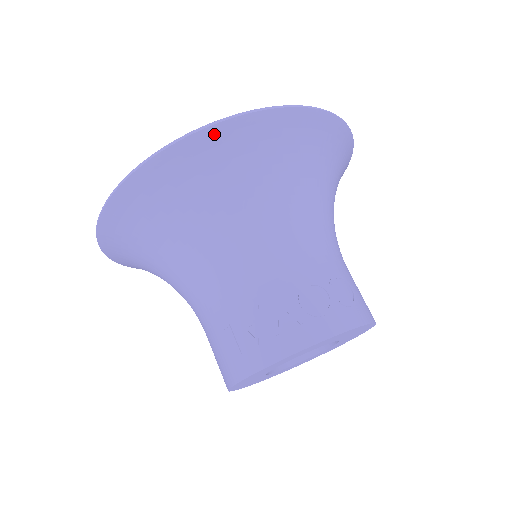
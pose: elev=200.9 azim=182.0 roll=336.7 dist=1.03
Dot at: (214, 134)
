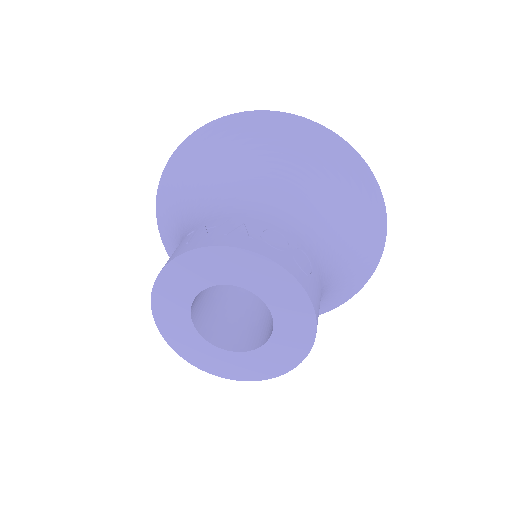
Dot at: (282, 119)
